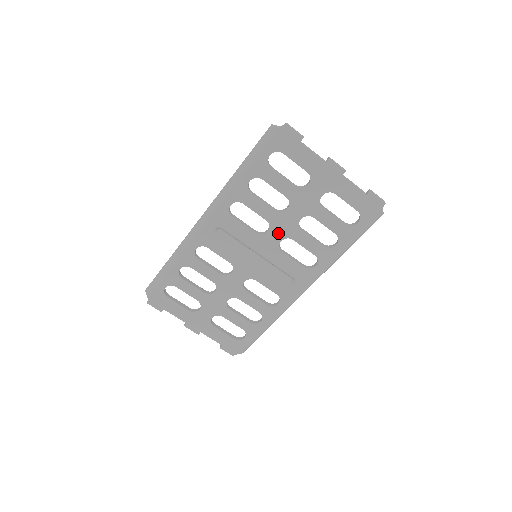
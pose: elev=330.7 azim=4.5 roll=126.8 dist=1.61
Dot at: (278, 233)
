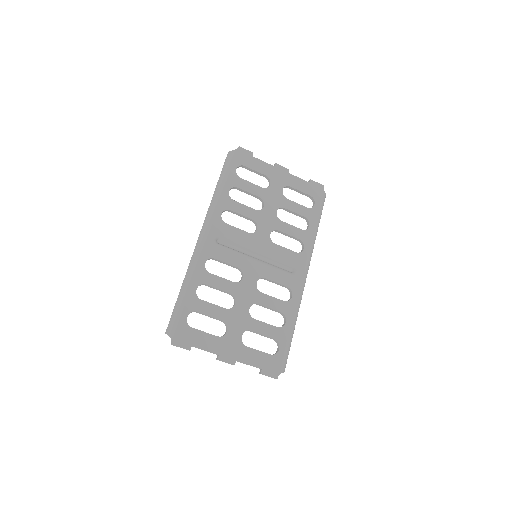
Dot at: (265, 228)
